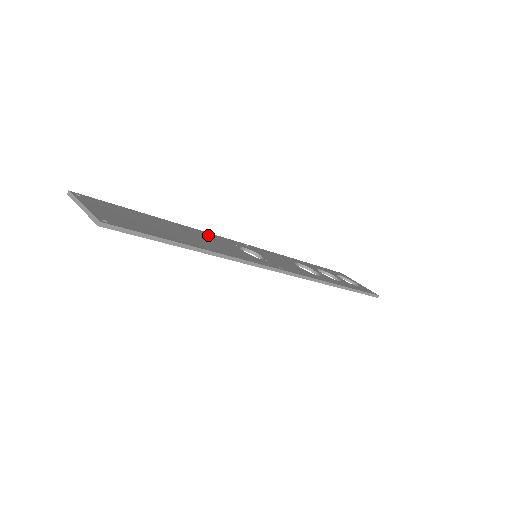
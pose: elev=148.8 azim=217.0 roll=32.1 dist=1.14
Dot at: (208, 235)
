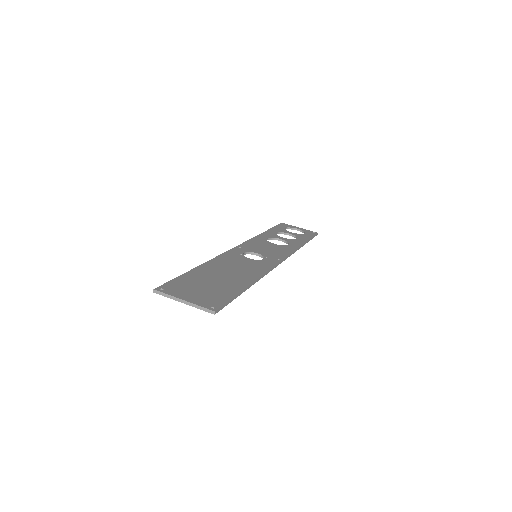
Dot at: (225, 259)
